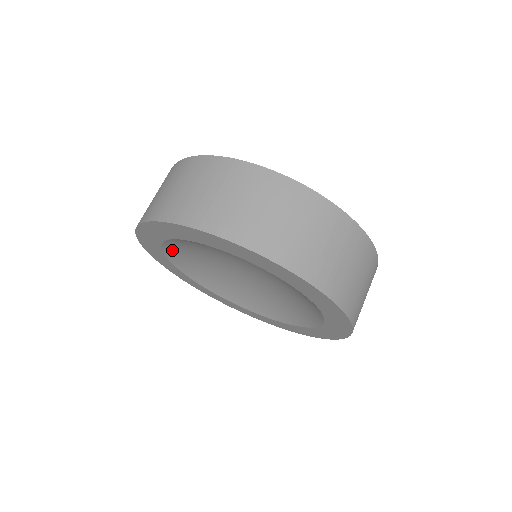
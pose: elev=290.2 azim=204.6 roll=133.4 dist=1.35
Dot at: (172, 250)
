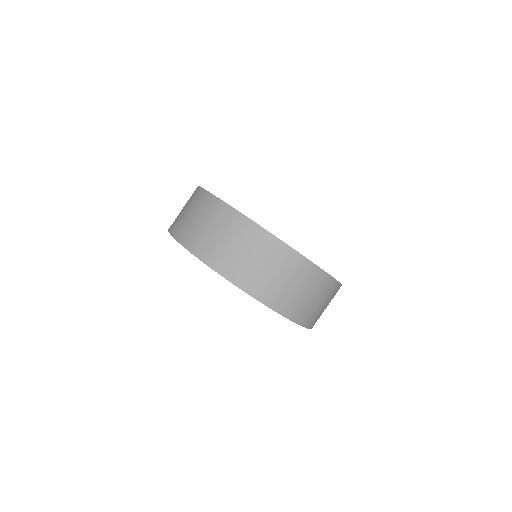
Dot at: occluded
